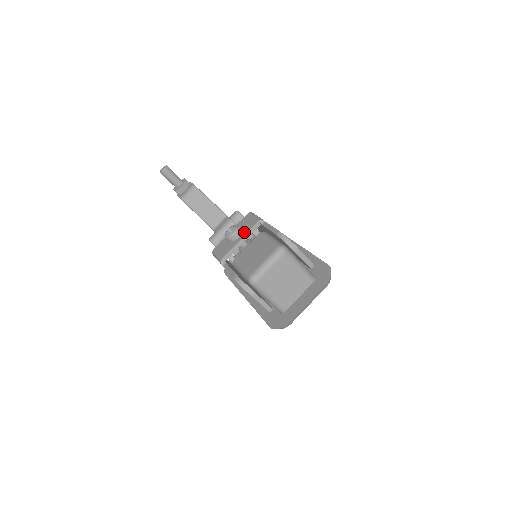
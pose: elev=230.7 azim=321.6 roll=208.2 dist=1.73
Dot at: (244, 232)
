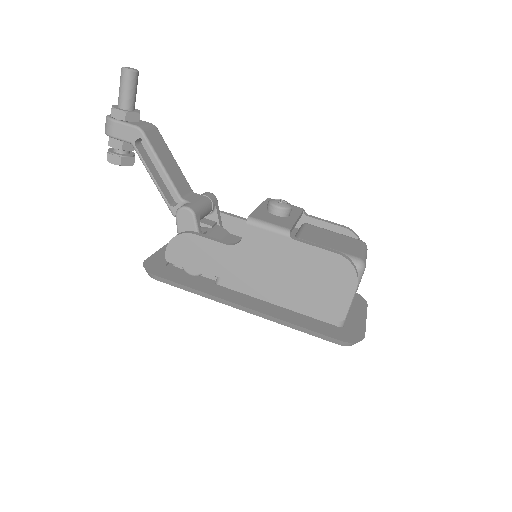
Dot at: (294, 212)
